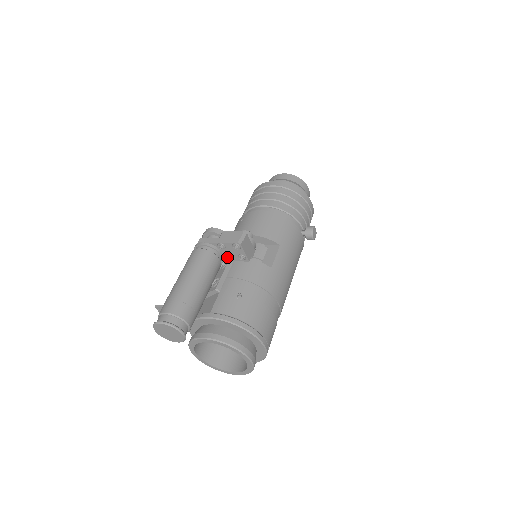
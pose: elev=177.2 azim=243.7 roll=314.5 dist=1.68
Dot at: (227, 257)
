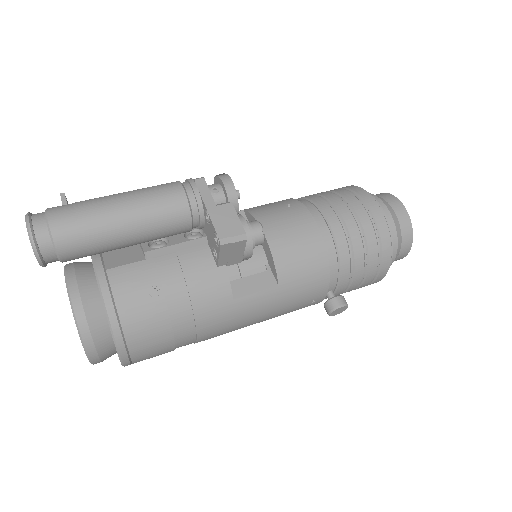
Dot at: (206, 231)
